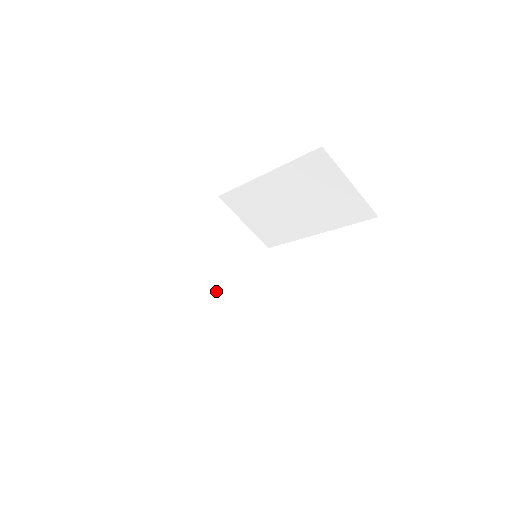
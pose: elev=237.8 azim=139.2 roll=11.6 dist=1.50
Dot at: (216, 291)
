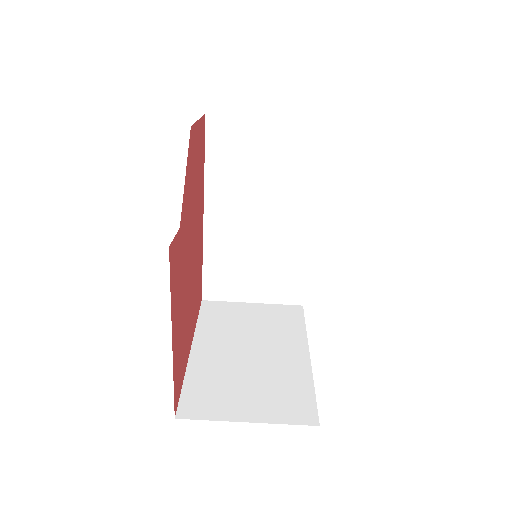
Dot at: (277, 370)
